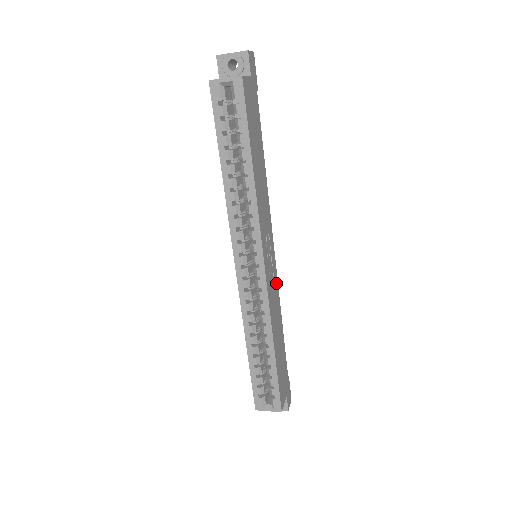
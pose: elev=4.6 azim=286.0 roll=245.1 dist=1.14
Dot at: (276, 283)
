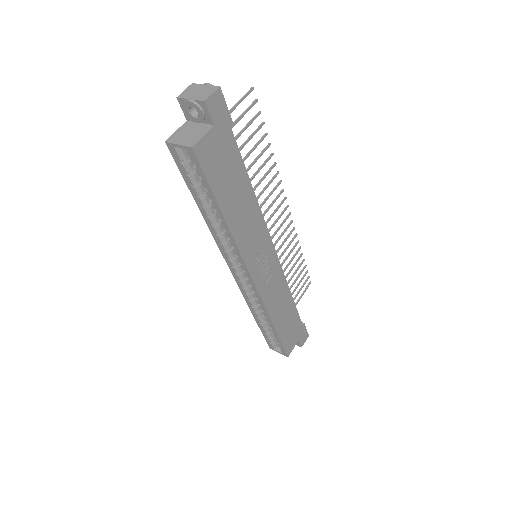
Dot at: (279, 274)
